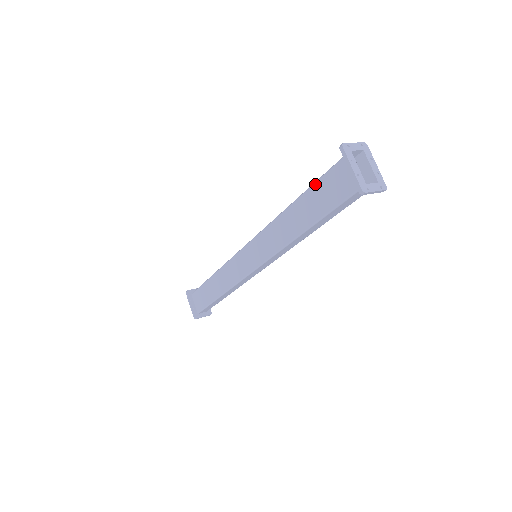
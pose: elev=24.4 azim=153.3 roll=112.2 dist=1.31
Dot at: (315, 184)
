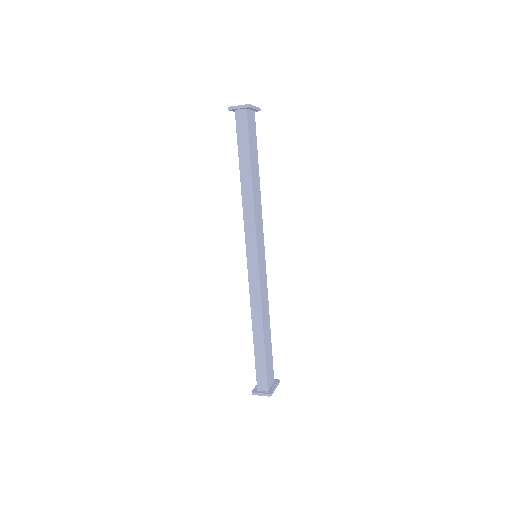
Dot at: occluded
